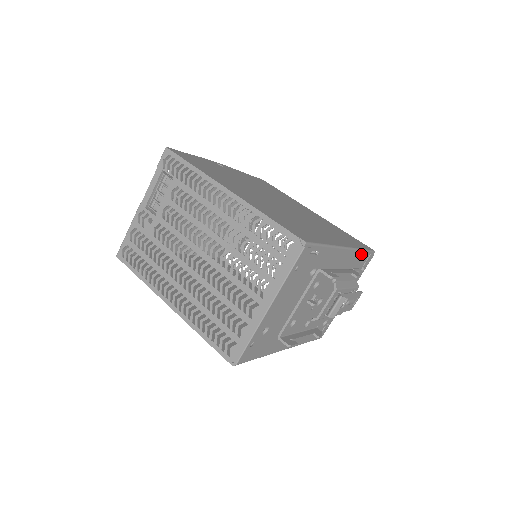
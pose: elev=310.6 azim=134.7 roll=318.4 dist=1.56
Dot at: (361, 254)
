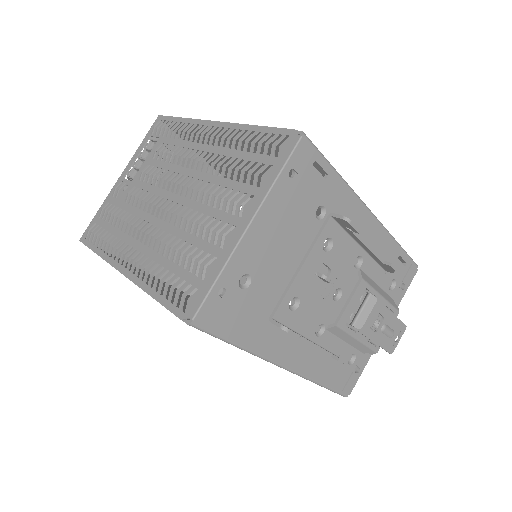
Dot at: (397, 250)
